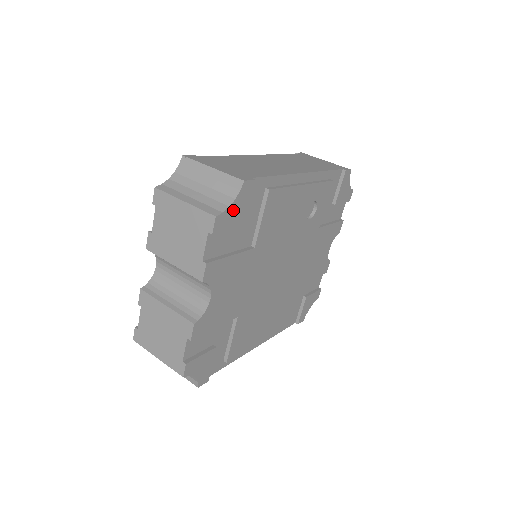
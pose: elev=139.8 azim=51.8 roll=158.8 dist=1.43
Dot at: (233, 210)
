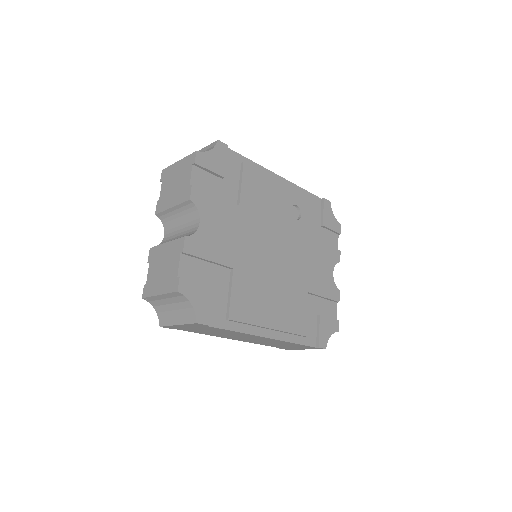
Dot at: (212, 157)
